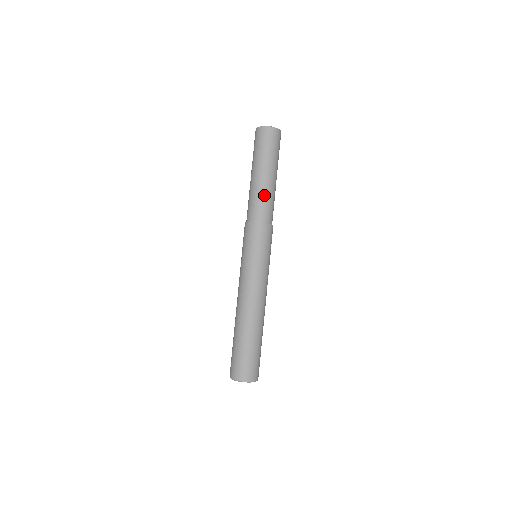
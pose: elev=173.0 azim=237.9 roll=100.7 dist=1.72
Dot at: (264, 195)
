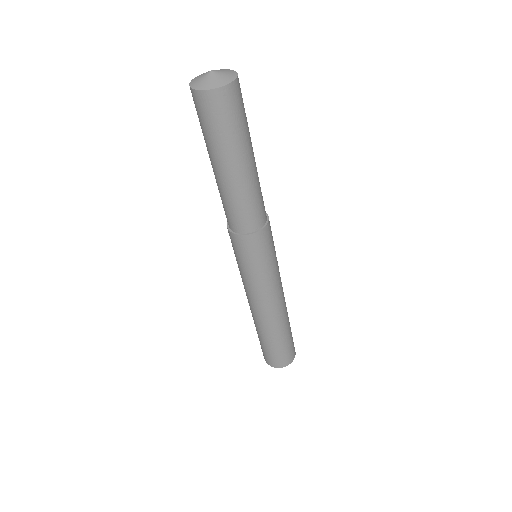
Dot at: (230, 199)
